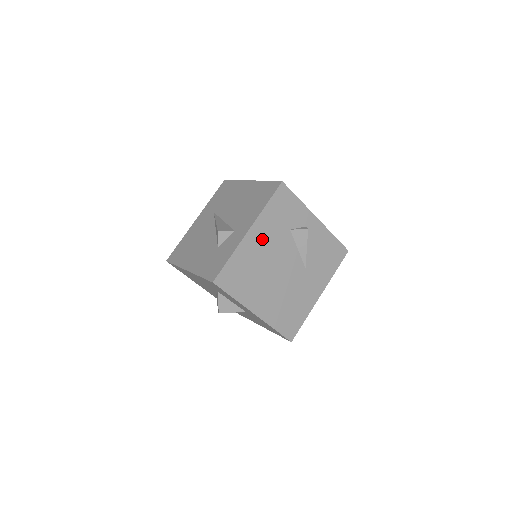
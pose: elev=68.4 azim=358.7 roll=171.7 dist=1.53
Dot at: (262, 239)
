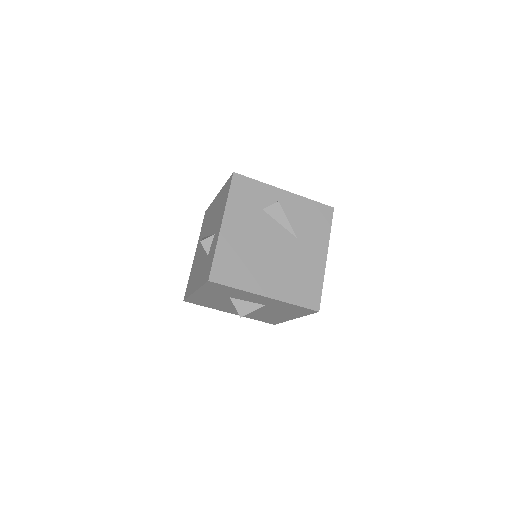
Dot at: (239, 227)
